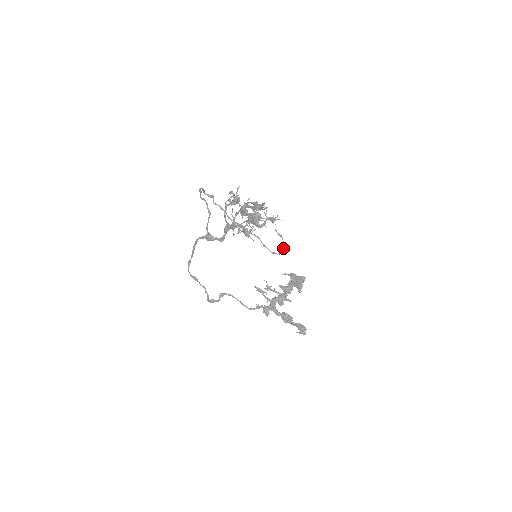
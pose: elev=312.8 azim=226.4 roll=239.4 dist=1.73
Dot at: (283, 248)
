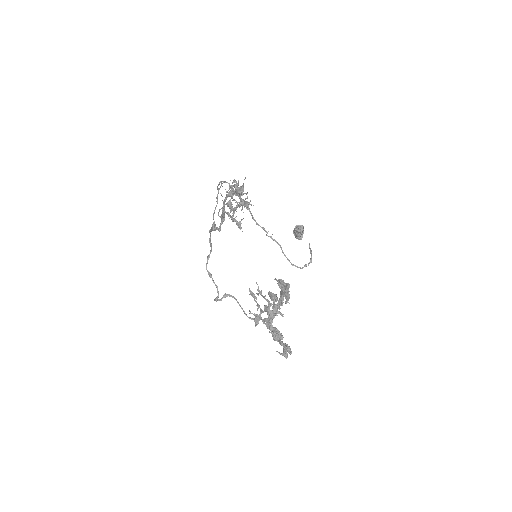
Dot at: (308, 263)
